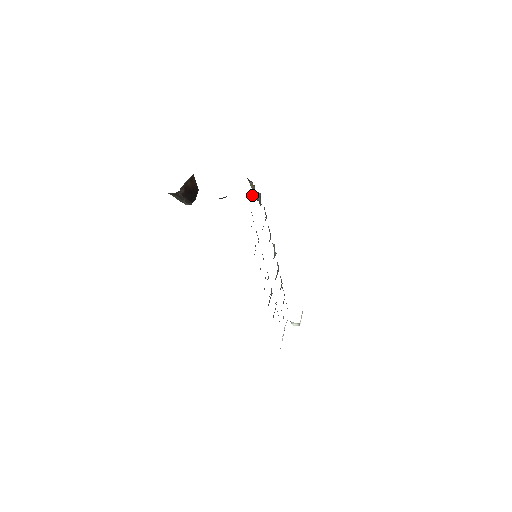
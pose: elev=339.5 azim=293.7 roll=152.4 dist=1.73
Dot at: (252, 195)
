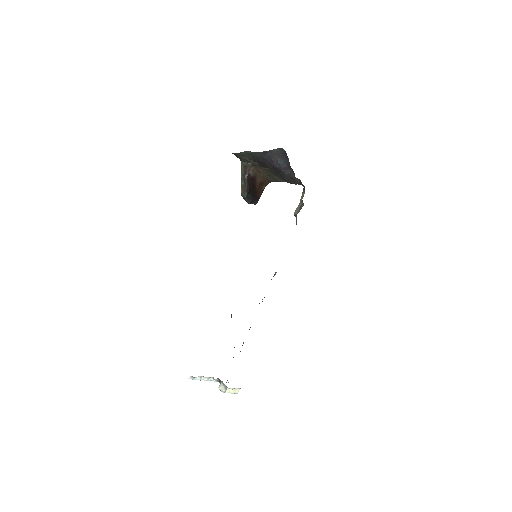
Dot at: (295, 210)
